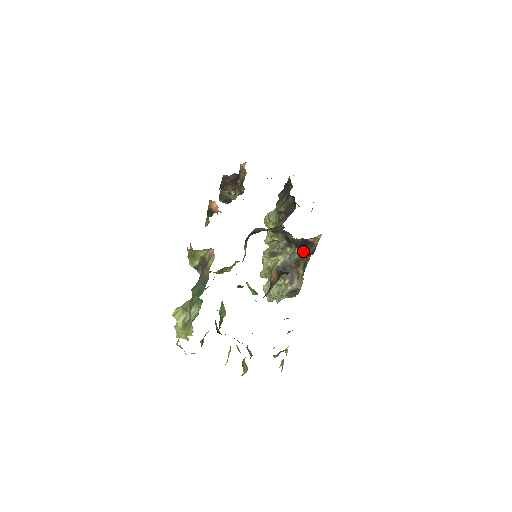
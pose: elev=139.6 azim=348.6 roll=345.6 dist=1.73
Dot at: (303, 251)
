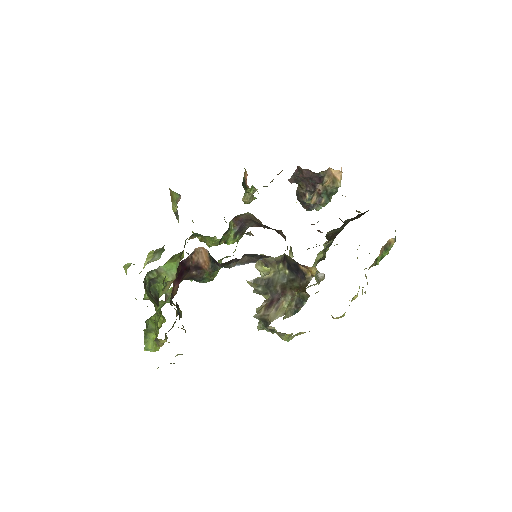
Dot at: (293, 278)
